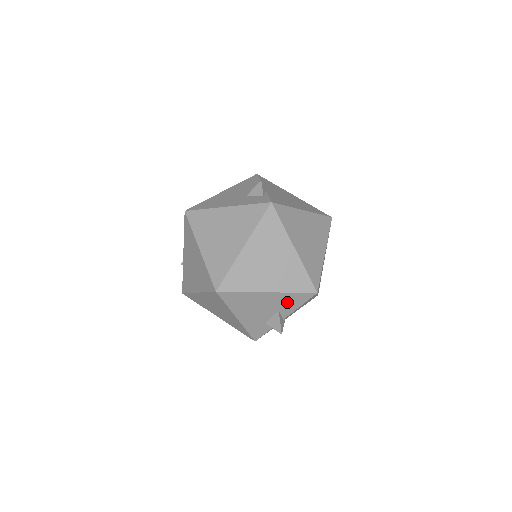
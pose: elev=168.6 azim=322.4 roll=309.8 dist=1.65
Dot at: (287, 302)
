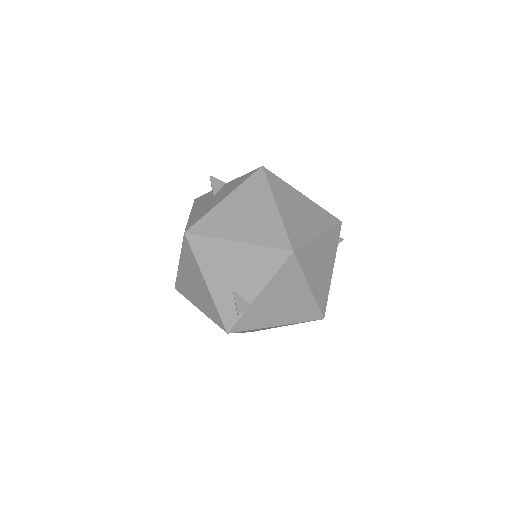
Dot at: occluded
